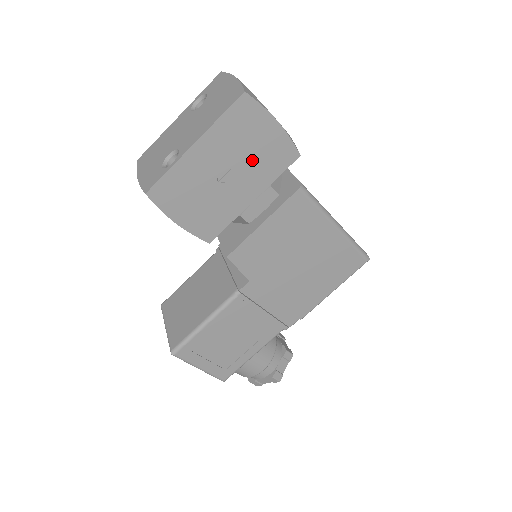
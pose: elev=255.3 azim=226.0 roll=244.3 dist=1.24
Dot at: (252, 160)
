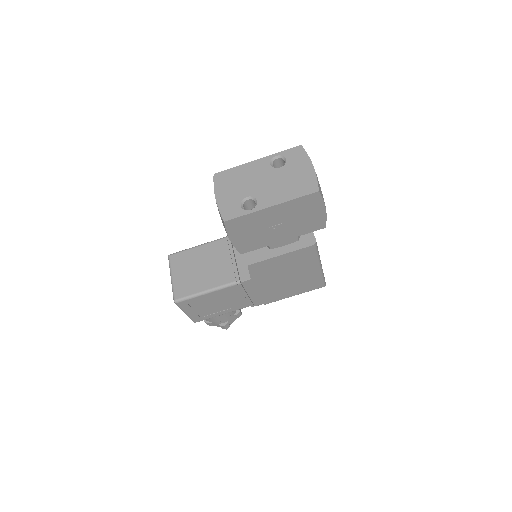
Dot at: (297, 222)
